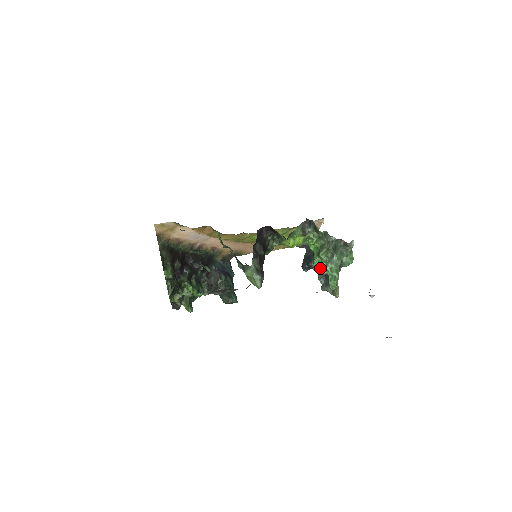
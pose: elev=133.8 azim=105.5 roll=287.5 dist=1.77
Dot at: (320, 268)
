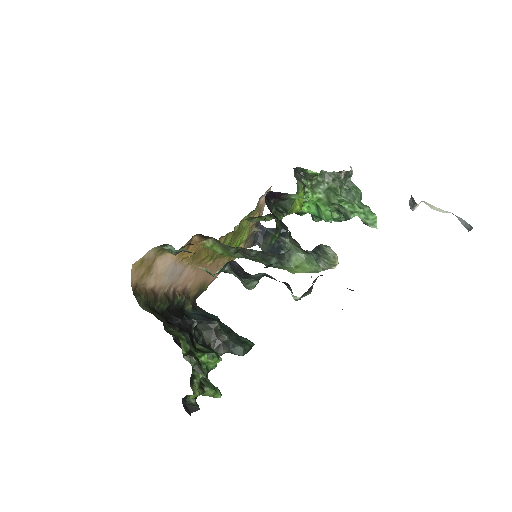
Dot at: occluded
